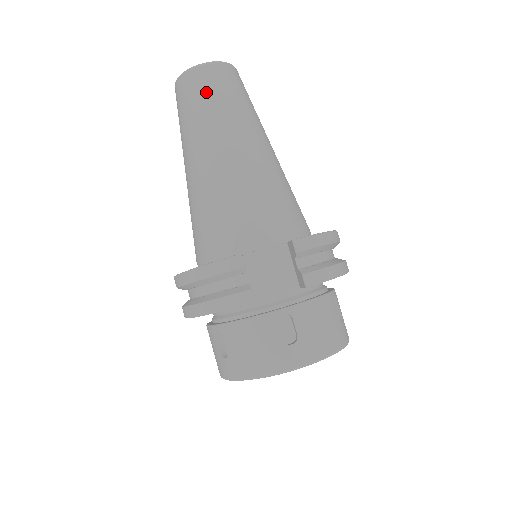
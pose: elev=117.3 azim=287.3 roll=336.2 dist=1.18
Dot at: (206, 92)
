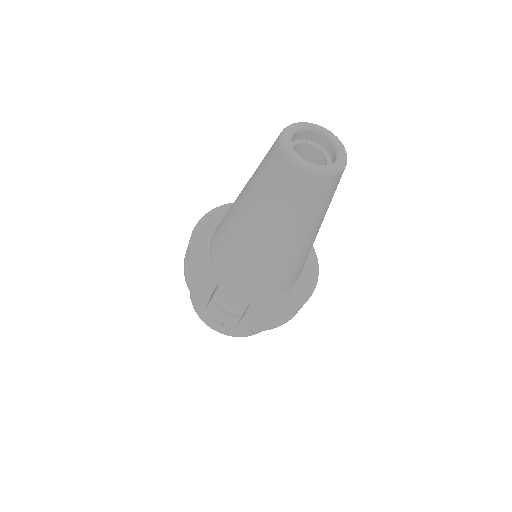
Dot at: (281, 188)
